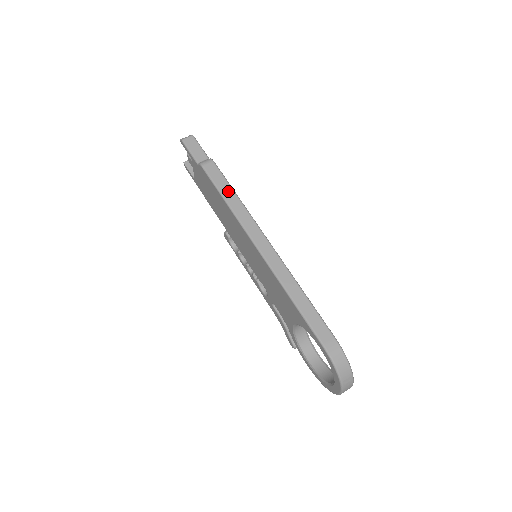
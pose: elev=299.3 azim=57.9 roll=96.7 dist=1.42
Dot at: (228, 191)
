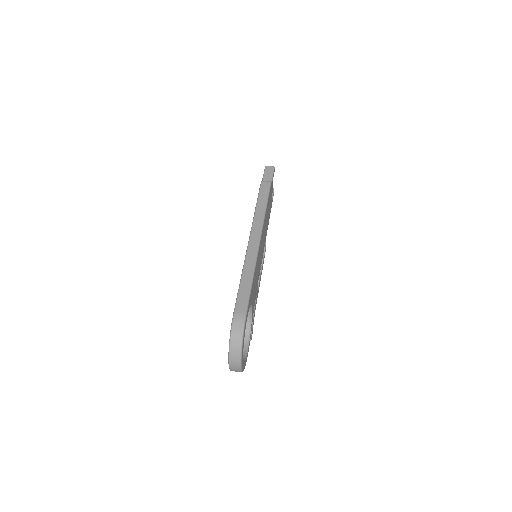
Dot at: (263, 201)
